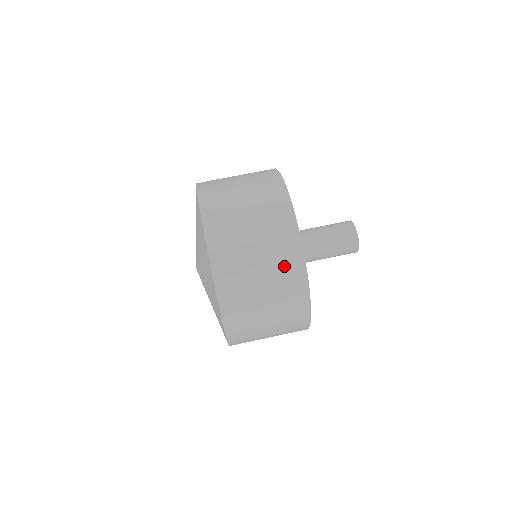
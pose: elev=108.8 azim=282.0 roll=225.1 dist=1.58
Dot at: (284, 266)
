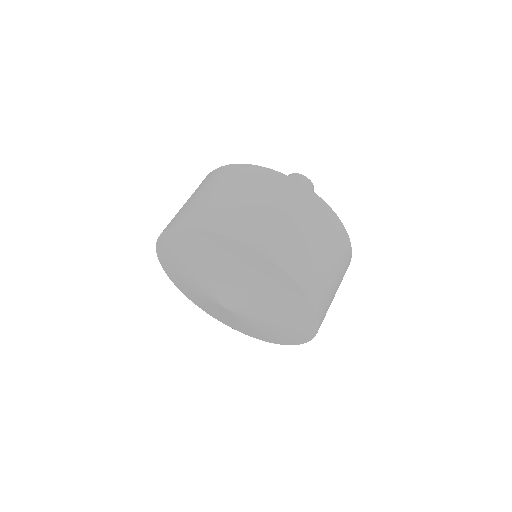
Dot at: (335, 239)
